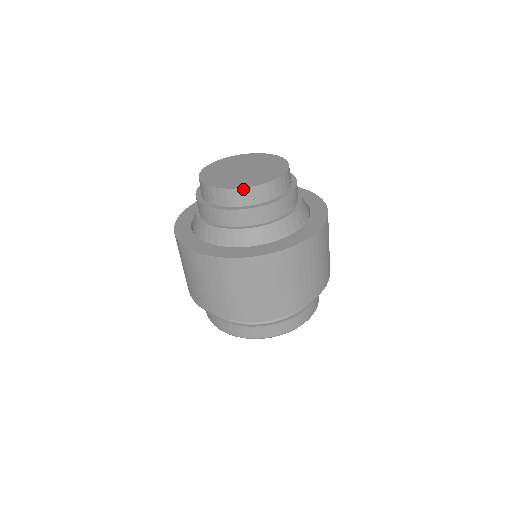
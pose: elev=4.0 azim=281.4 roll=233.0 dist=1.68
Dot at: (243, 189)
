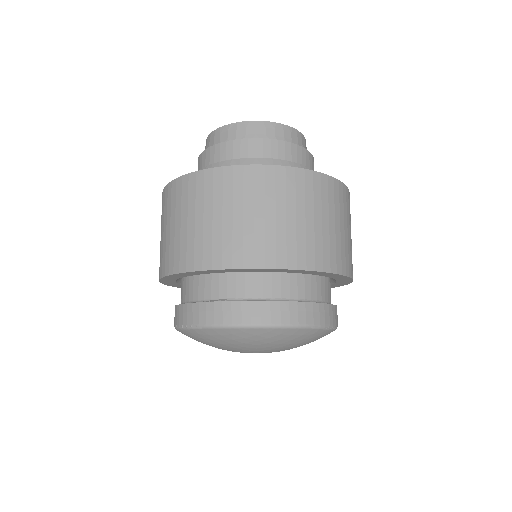
Dot at: (265, 122)
